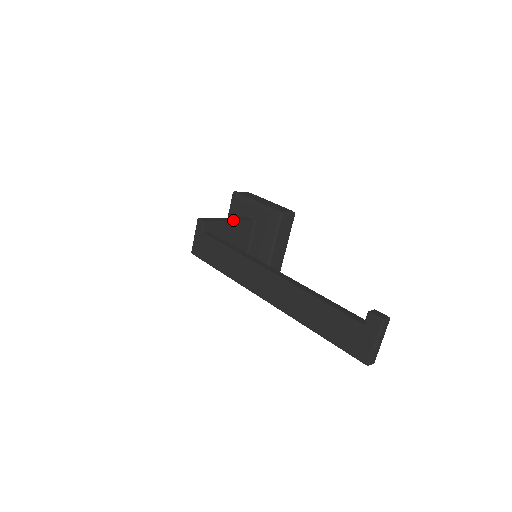
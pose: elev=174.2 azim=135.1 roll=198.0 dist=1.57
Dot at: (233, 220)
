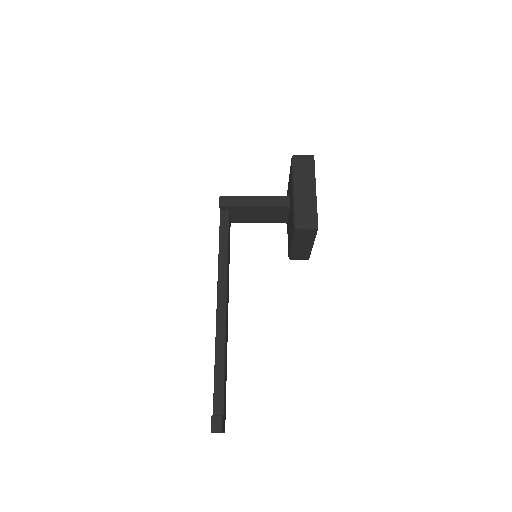
Dot at: (259, 204)
